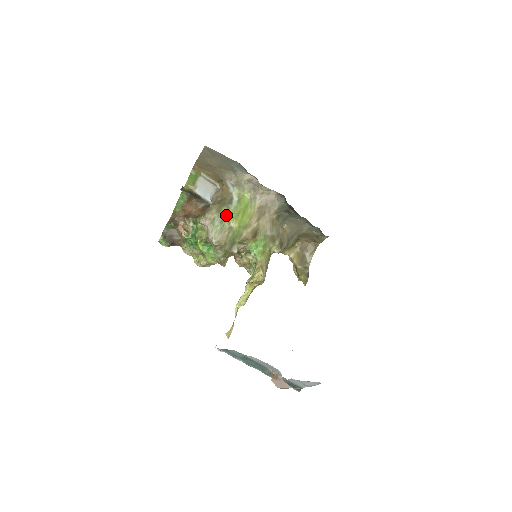
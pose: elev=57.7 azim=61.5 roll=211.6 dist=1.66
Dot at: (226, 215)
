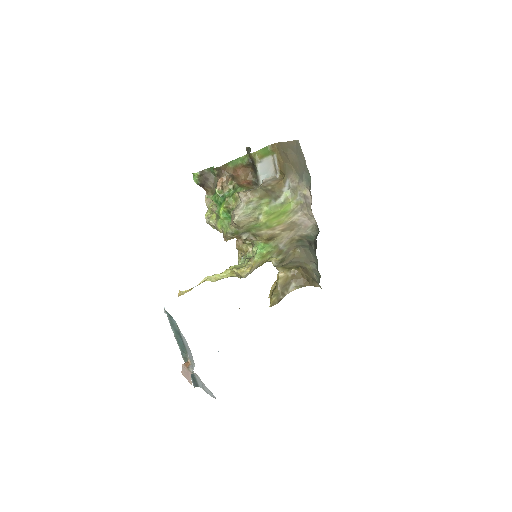
Dot at: (263, 206)
